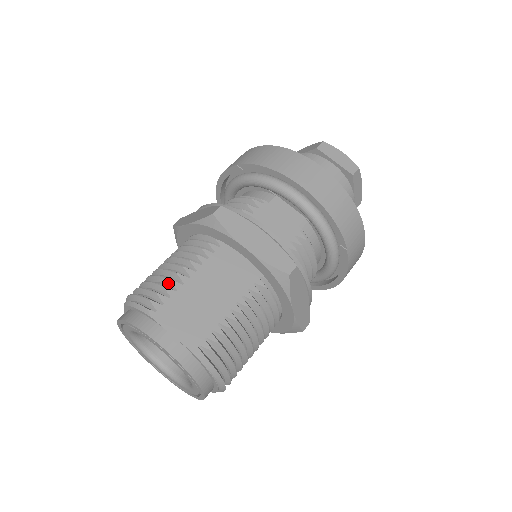
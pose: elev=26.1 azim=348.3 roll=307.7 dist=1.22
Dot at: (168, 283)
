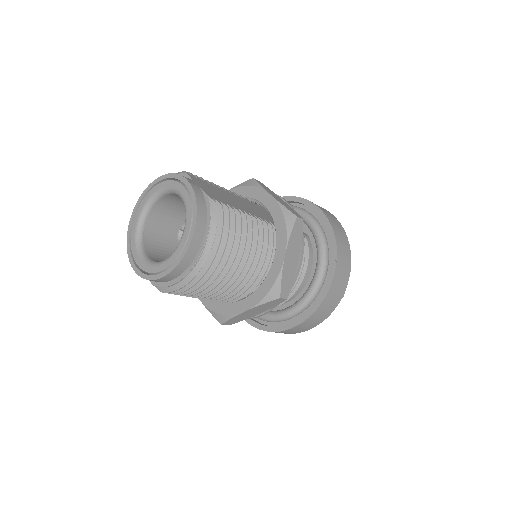
Dot at: occluded
